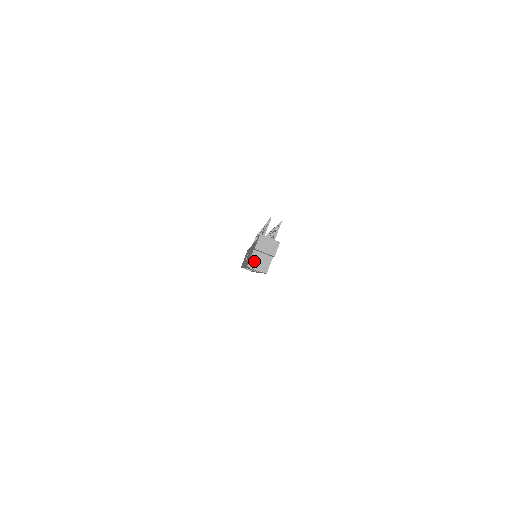
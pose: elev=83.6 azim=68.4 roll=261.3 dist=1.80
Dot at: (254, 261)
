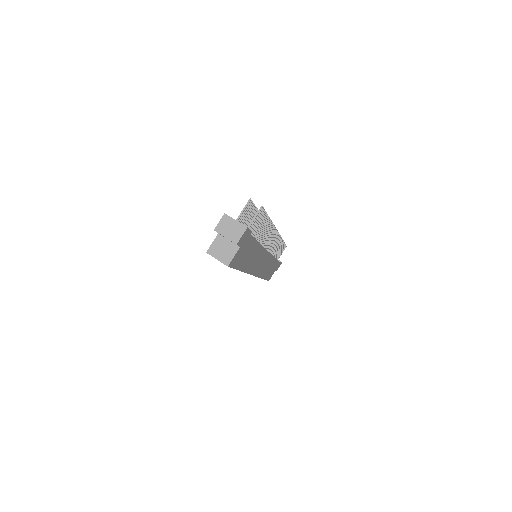
Dot at: (216, 248)
